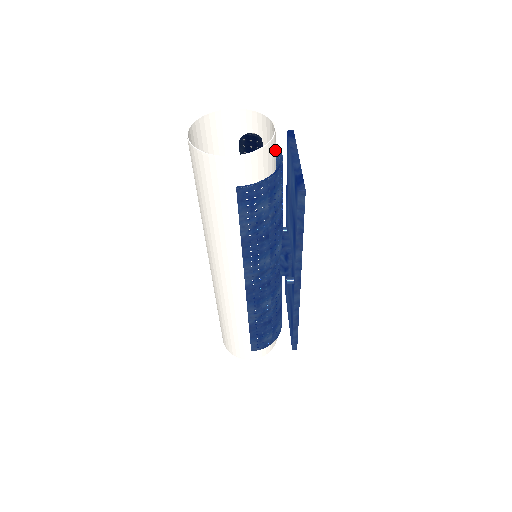
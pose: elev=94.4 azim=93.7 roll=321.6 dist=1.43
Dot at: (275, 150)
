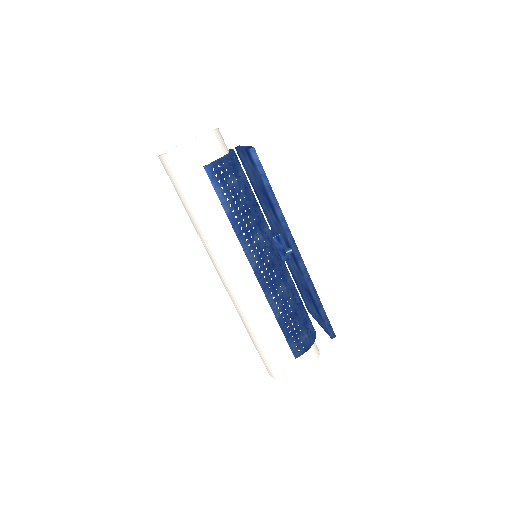
Dot at: (224, 142)
